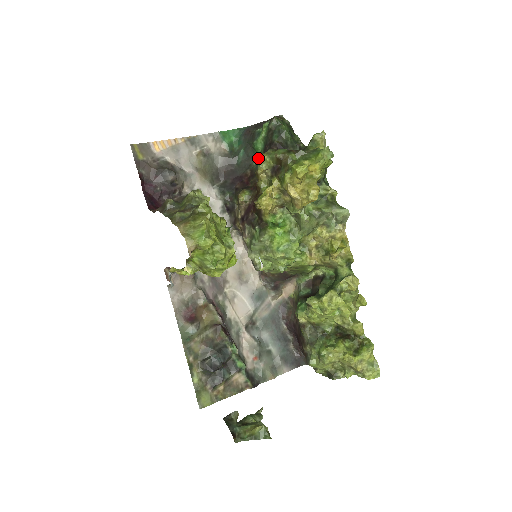
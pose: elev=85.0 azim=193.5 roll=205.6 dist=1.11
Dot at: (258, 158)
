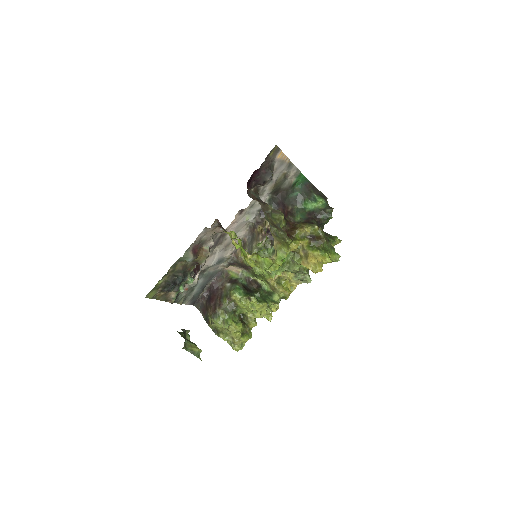
Dot at: (315, 227)
